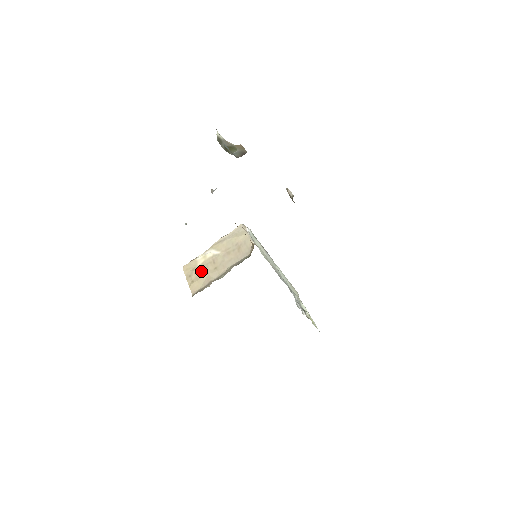
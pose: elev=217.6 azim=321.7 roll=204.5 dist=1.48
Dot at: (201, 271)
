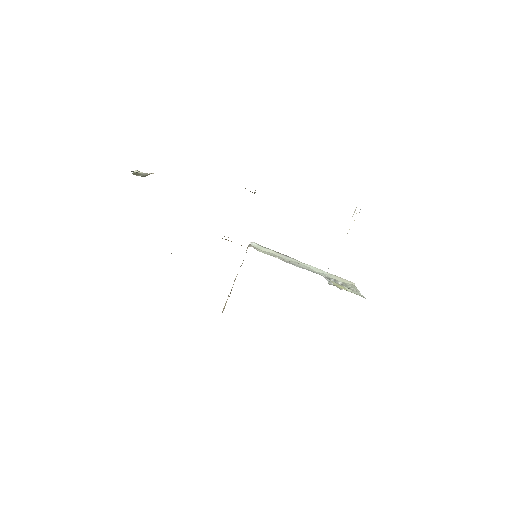
Dot at: occluded
